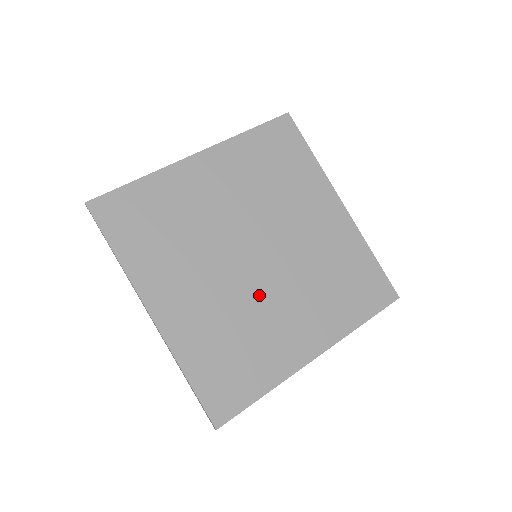
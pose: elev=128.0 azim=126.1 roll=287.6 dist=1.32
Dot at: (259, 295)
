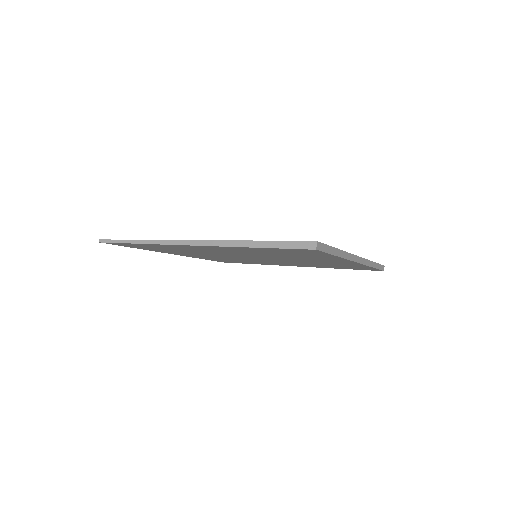
Dot at: occluded
